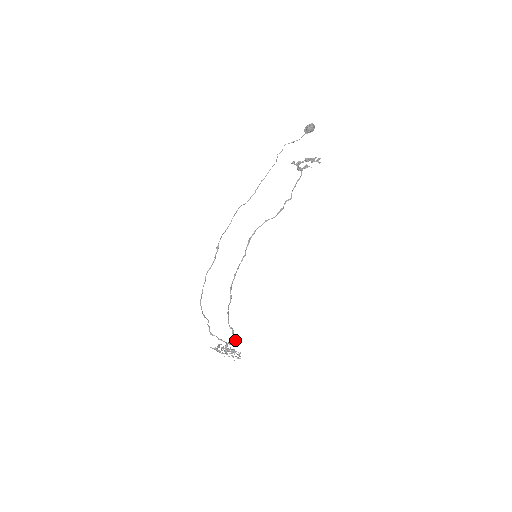
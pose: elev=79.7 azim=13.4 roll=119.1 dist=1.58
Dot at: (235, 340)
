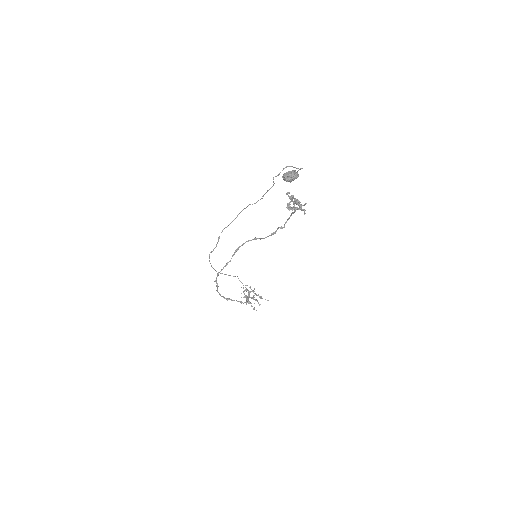
Dot at: (241, 303)
